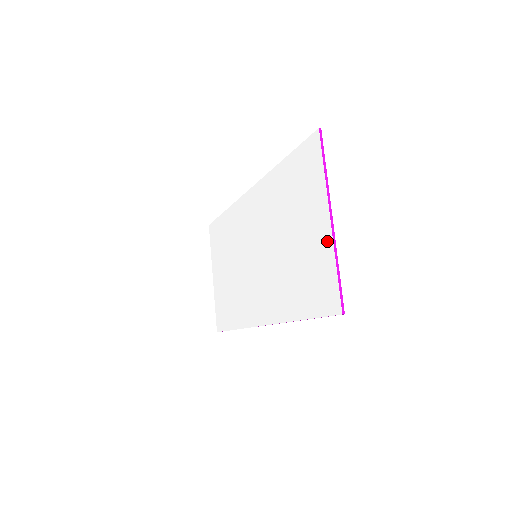
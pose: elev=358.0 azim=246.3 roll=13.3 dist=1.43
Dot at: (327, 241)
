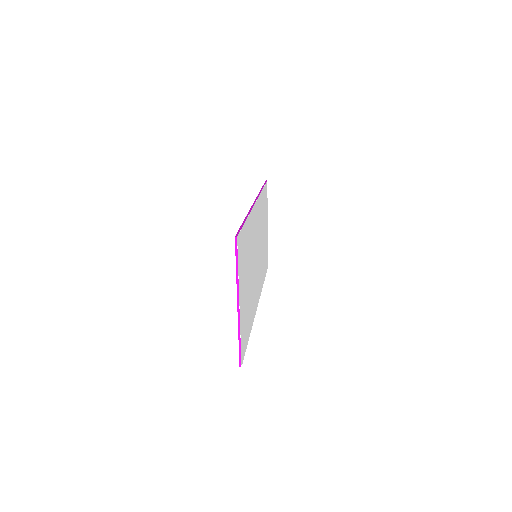
Dot at: occluded
